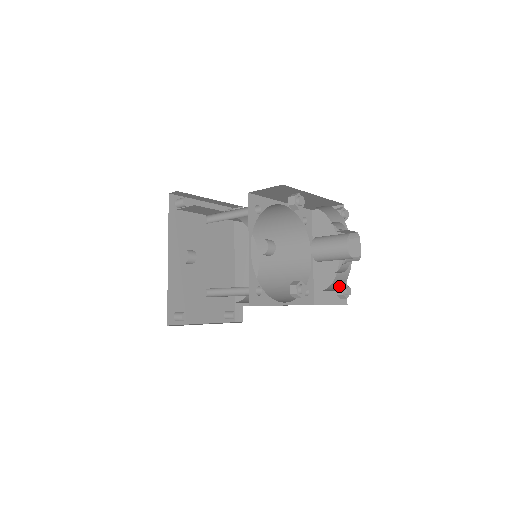
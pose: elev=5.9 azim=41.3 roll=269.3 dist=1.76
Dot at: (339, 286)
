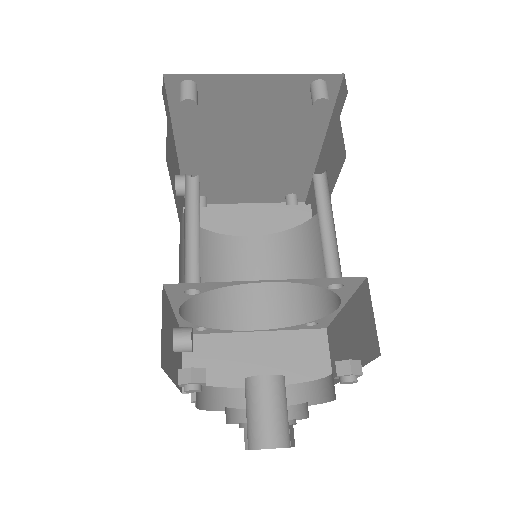
Dot at: (289, 403)
